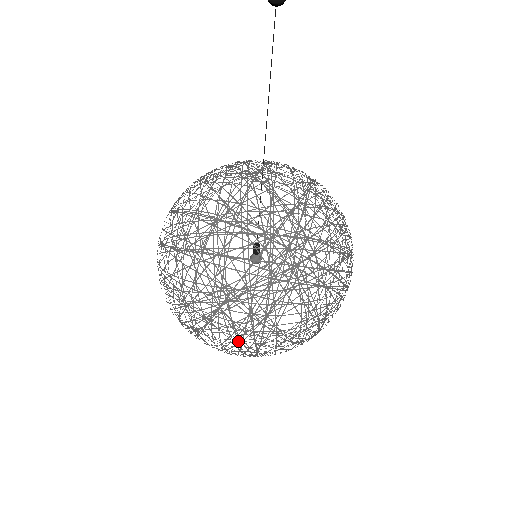
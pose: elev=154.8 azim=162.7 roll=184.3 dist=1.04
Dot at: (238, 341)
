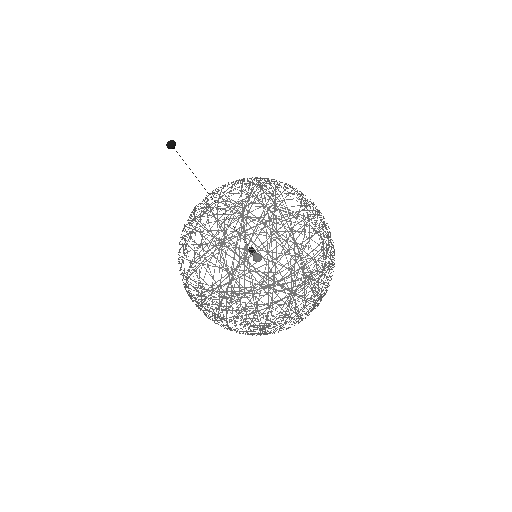
Dot at: occluded
